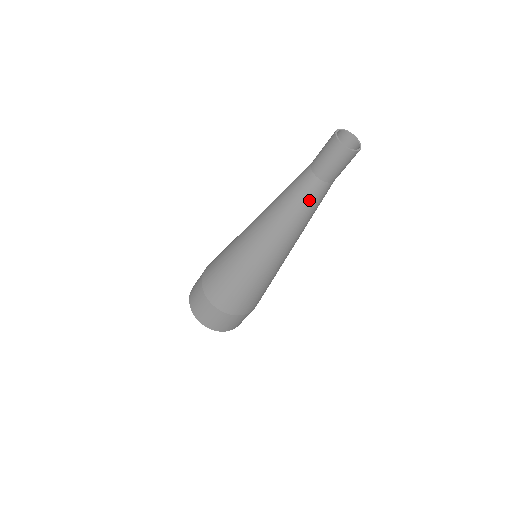
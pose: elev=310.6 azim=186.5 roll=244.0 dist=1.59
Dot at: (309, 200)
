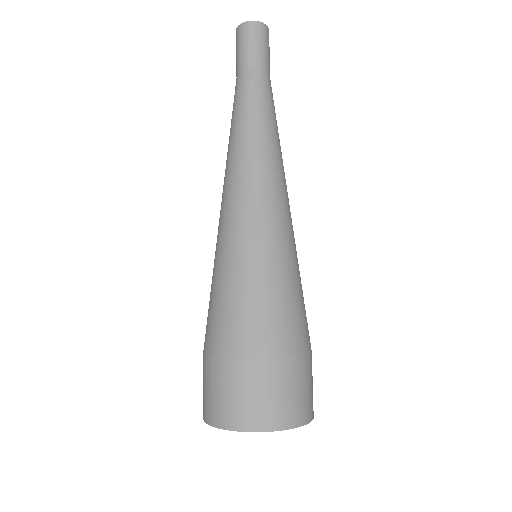
Dot at: (264, 99)
